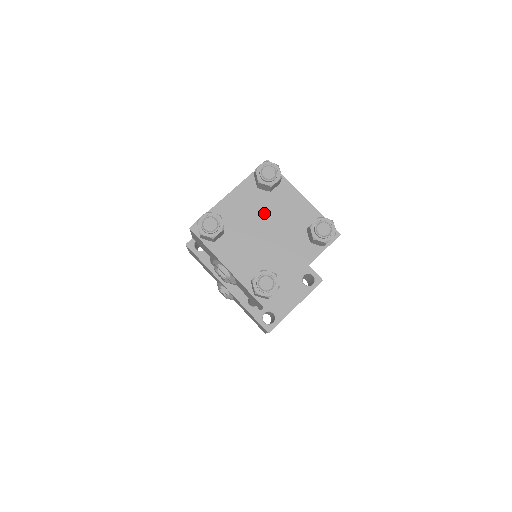
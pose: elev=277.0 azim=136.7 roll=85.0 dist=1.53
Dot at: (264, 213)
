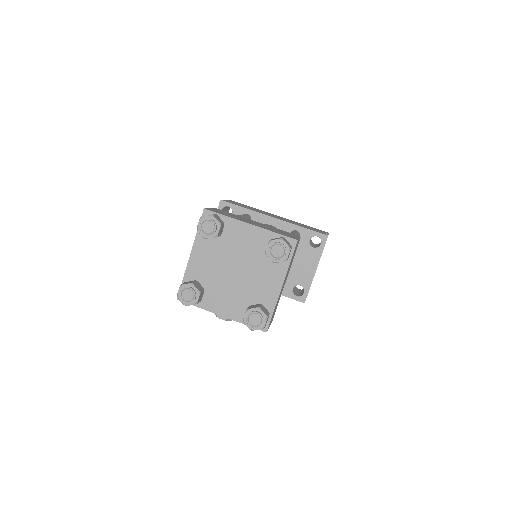
Dot at: (226, 256)
